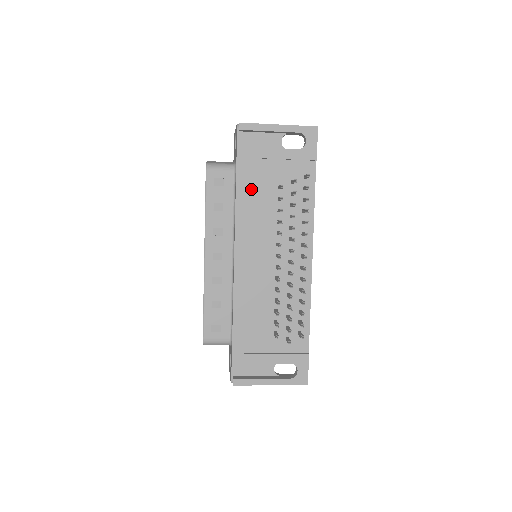
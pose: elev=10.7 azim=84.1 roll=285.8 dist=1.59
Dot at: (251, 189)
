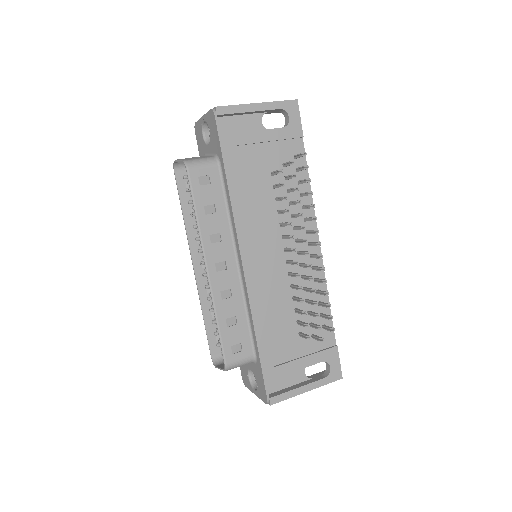
Dot at: (243, 181)
